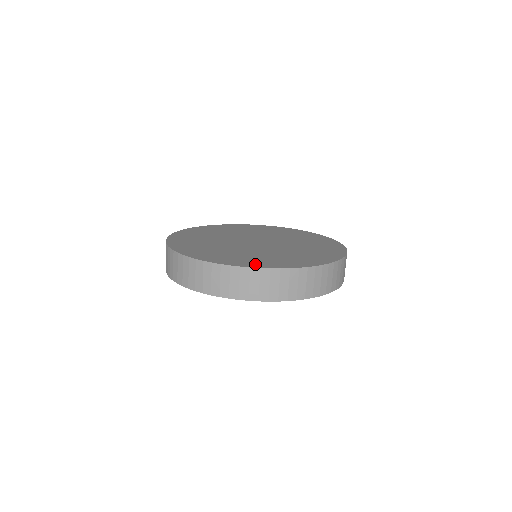
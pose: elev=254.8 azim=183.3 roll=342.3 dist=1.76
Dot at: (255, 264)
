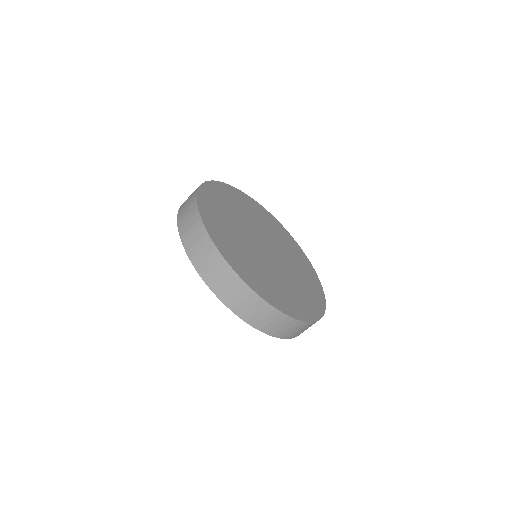
Dot at: (240, 270)
